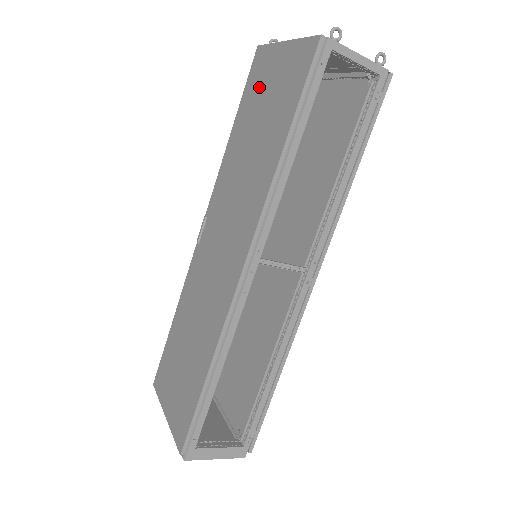
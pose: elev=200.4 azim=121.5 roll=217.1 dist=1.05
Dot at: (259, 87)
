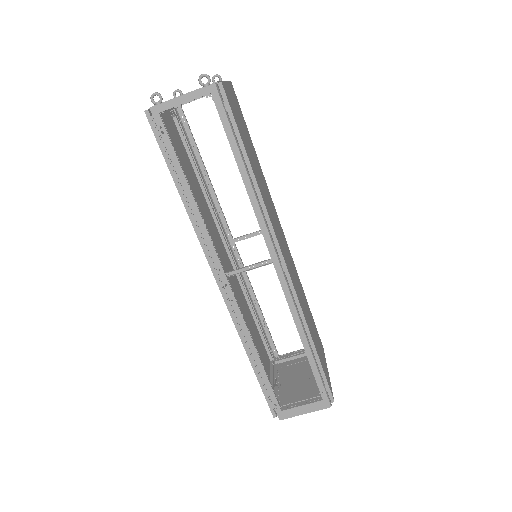
Dot at: (177, 141)
